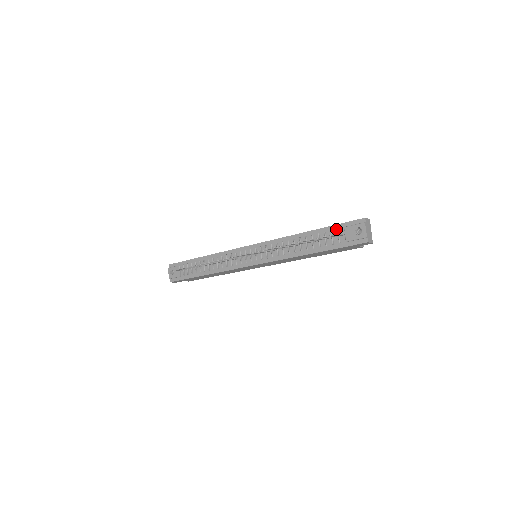
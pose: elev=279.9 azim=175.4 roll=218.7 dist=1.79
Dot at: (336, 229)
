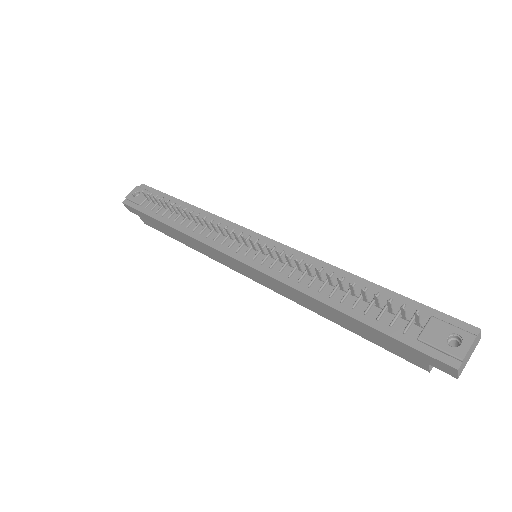
Dot at: (414, 308)
